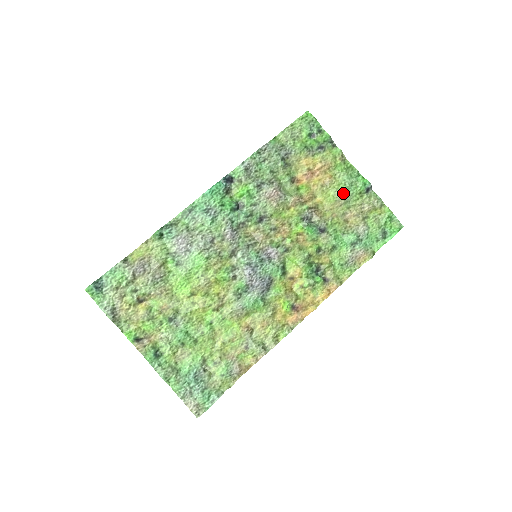
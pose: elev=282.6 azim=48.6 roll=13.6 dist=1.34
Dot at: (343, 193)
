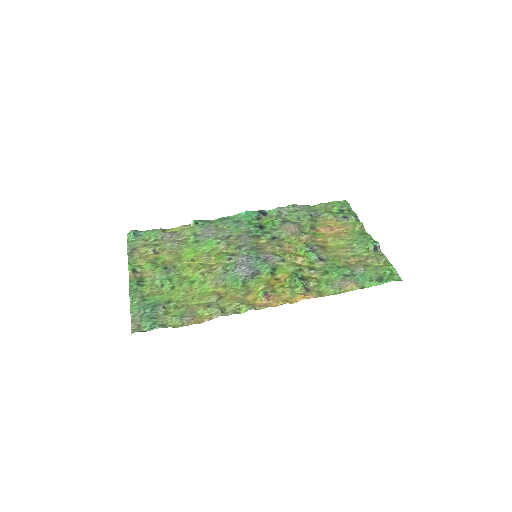
Dot at: (352, 245)
